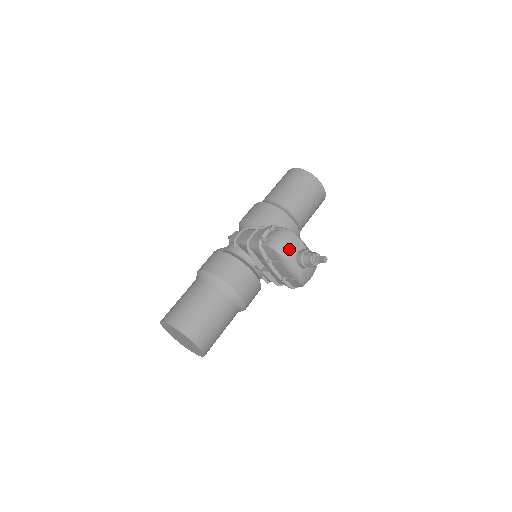
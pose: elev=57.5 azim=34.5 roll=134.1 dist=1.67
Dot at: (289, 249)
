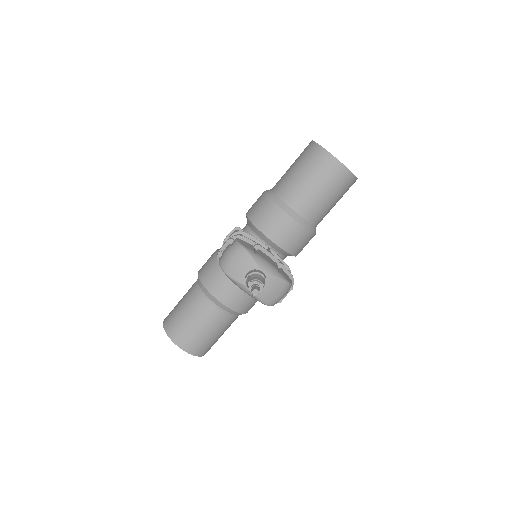
Dot at: (236, 270)
